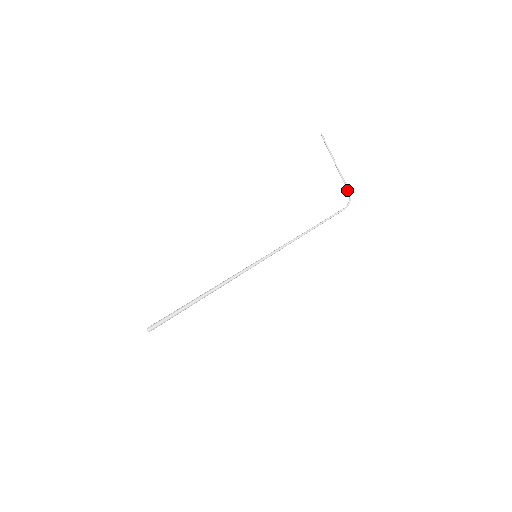
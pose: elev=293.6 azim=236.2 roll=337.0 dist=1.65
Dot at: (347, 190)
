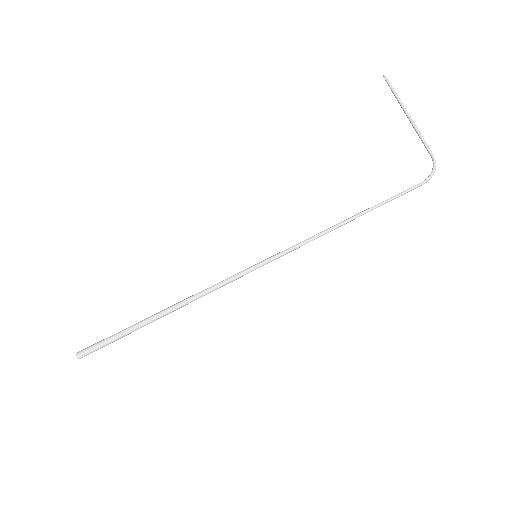
Dot at: occluded
